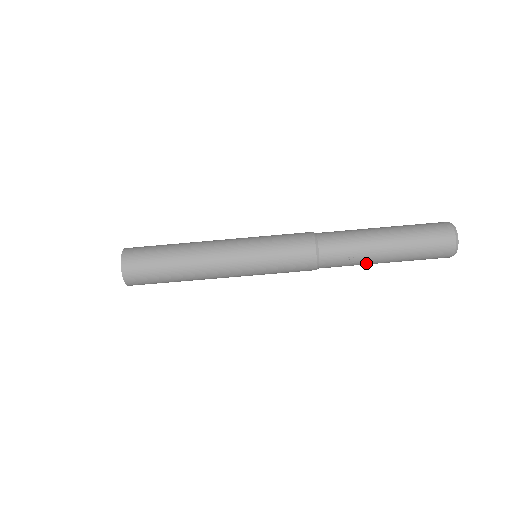
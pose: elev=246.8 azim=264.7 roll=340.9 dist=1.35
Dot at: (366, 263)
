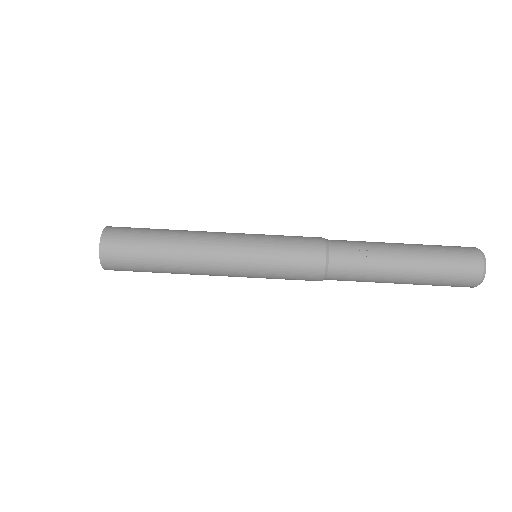
Dot at: (383, 266)
